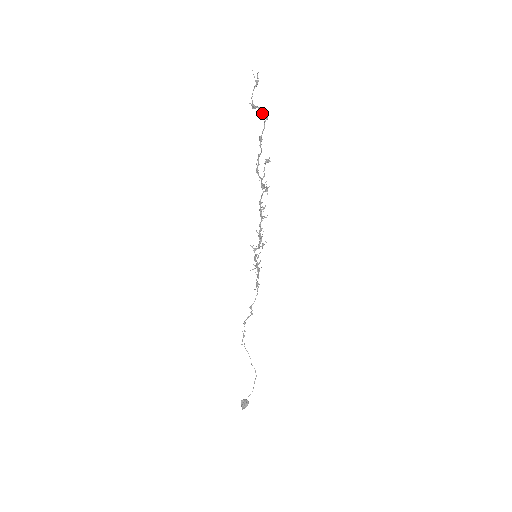
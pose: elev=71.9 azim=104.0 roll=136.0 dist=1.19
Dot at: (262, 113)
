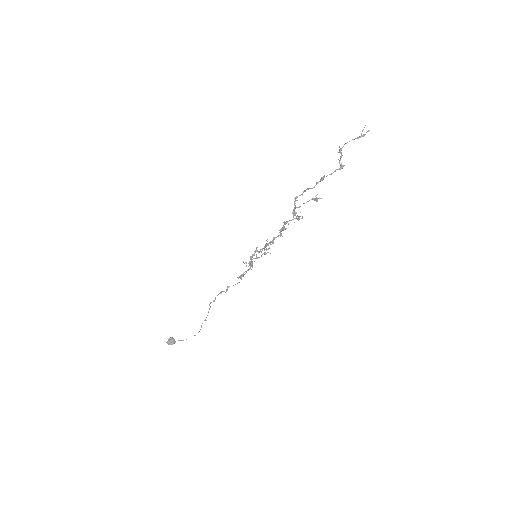
Dot at: occluded
